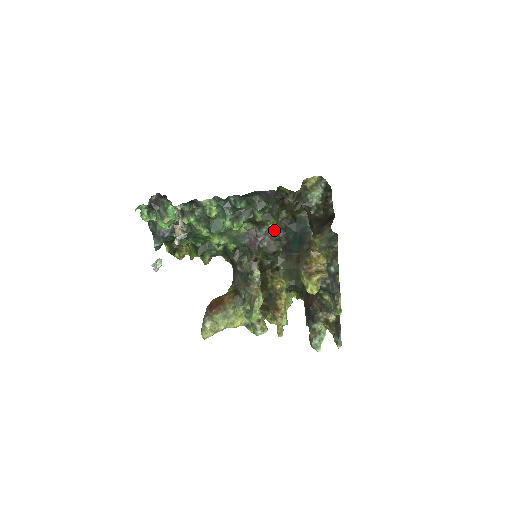
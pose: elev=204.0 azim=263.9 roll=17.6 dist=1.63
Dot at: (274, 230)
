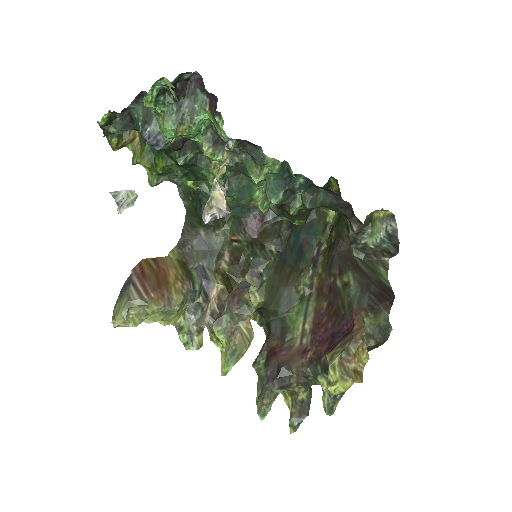
Dot at: occluded
